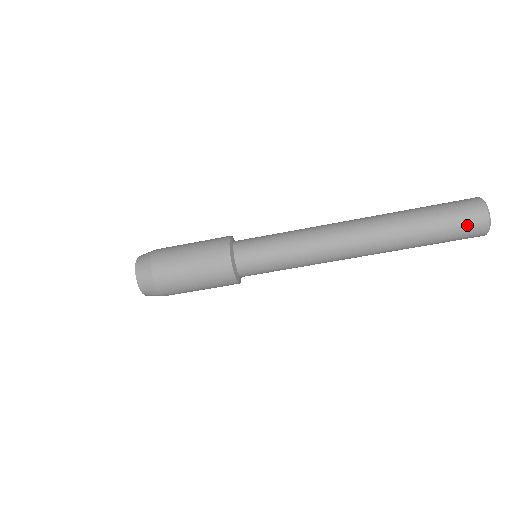
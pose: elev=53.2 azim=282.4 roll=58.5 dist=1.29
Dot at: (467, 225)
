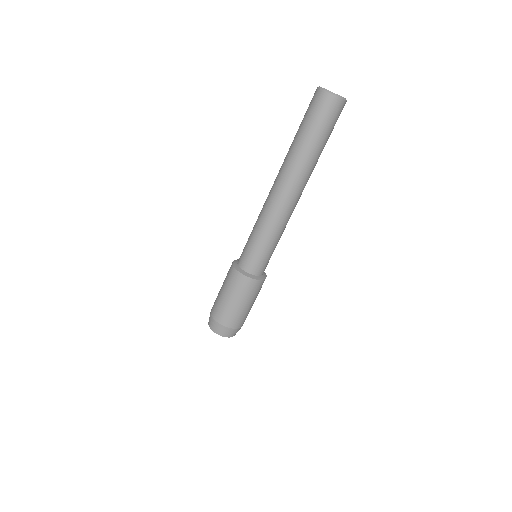
Dot at: (314, 106)
